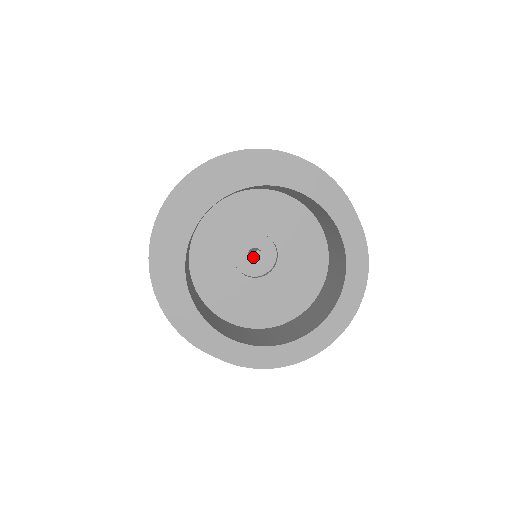
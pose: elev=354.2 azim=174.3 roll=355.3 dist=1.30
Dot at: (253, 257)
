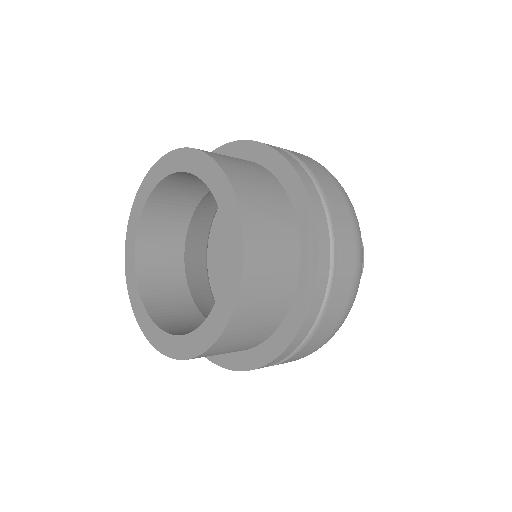
Dot at: occluded
